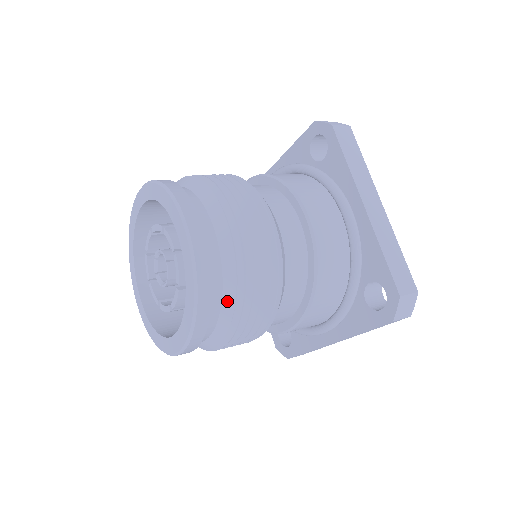
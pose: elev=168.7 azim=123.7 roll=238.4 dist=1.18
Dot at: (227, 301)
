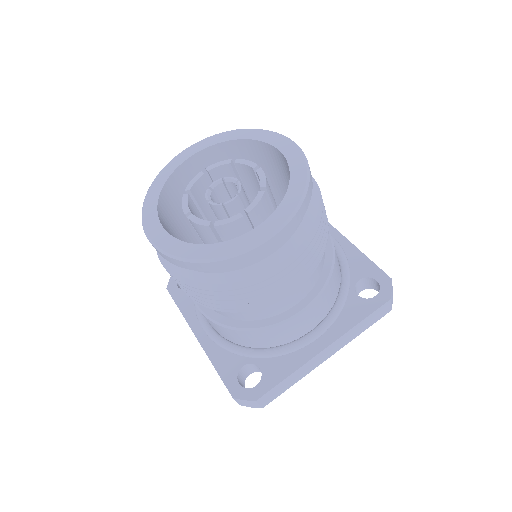
Dot at: (311, 207)
